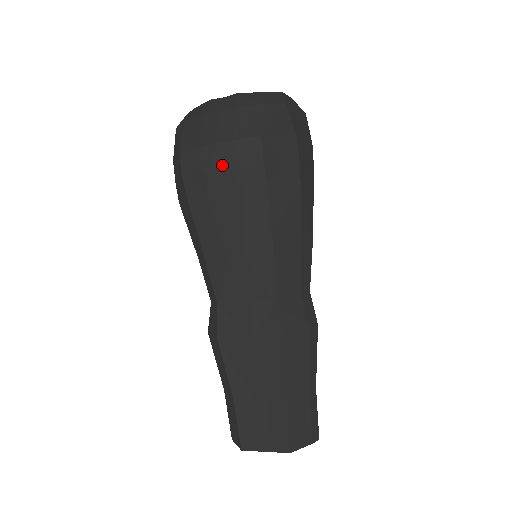
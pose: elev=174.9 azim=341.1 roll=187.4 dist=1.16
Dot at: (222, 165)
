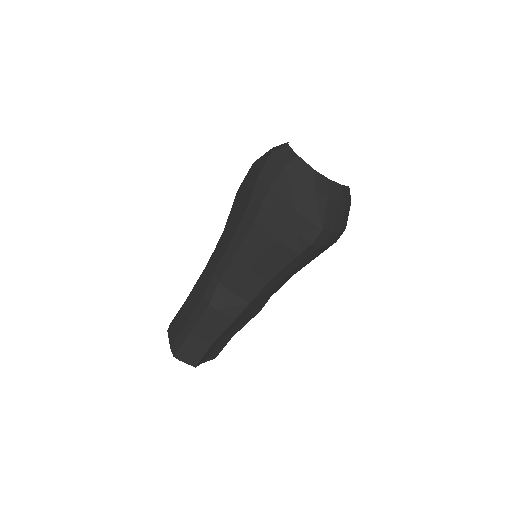
Dot at: (330, 244)
